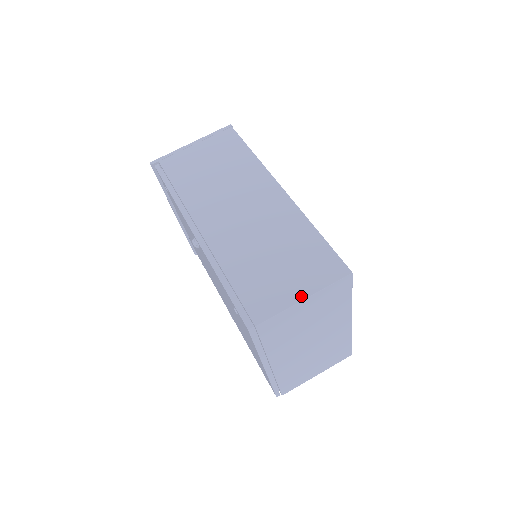
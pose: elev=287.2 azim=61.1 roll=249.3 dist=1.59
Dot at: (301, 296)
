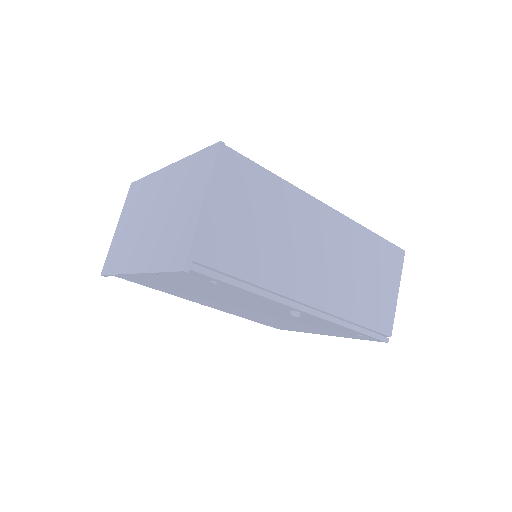
Dot at: (396, 293)
